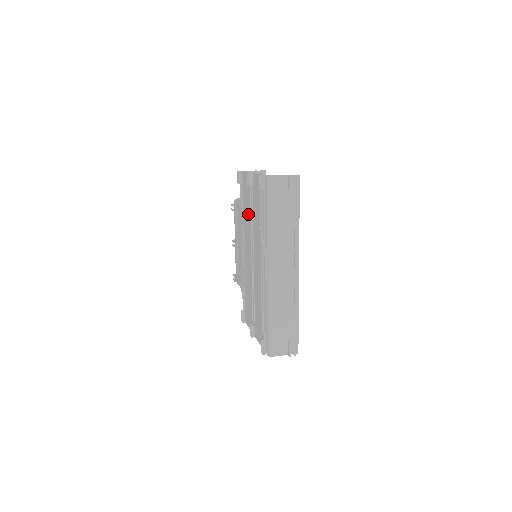
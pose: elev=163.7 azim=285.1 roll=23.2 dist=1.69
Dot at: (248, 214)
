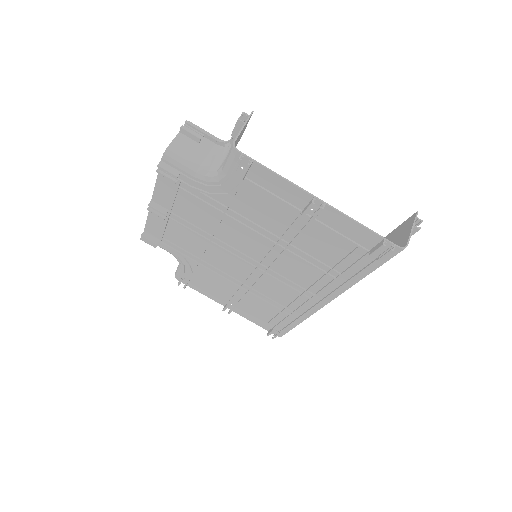
Dot at: (264, 225)
